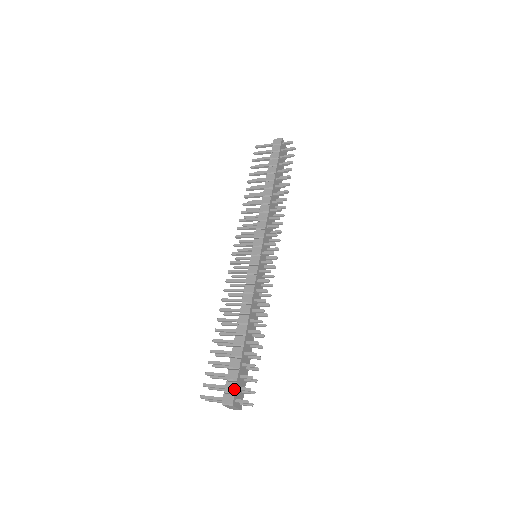
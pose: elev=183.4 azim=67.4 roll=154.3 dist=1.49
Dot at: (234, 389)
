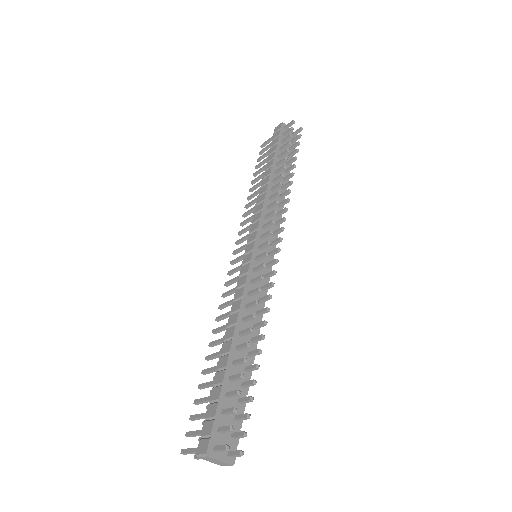
Dot at: (210, 430)
